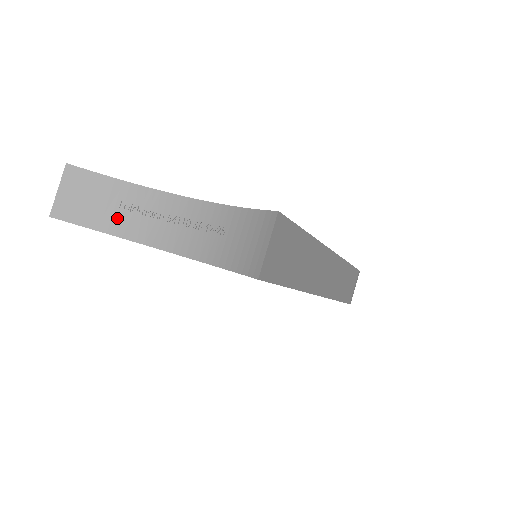
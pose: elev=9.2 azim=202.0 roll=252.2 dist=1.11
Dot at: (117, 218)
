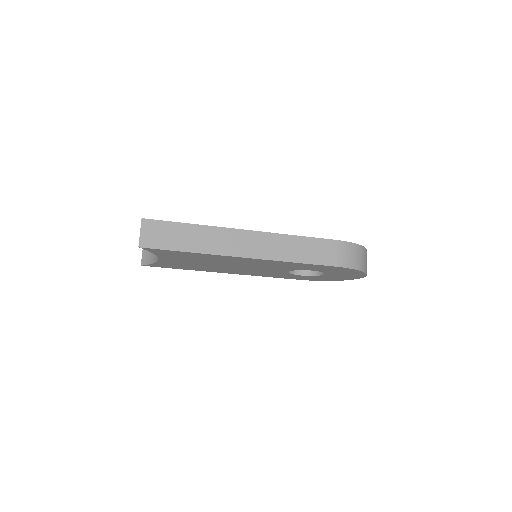
Dot at: (154, 255)
